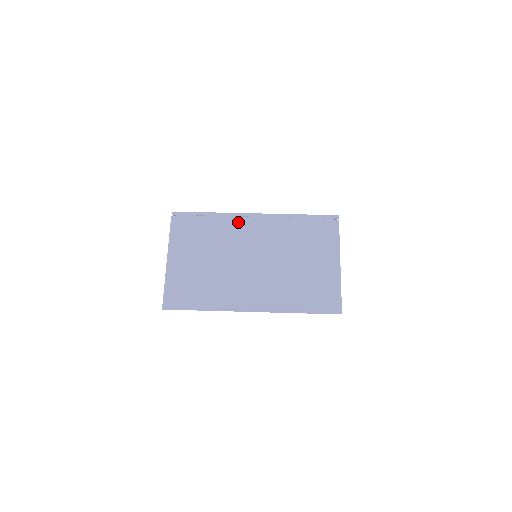
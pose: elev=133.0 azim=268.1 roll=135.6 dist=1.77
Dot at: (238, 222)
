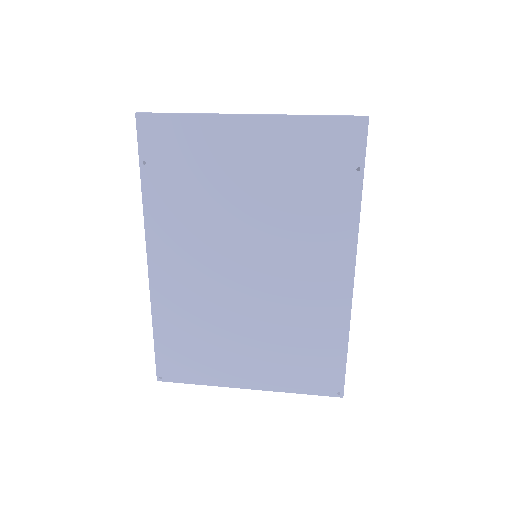
Dot at: occluded
